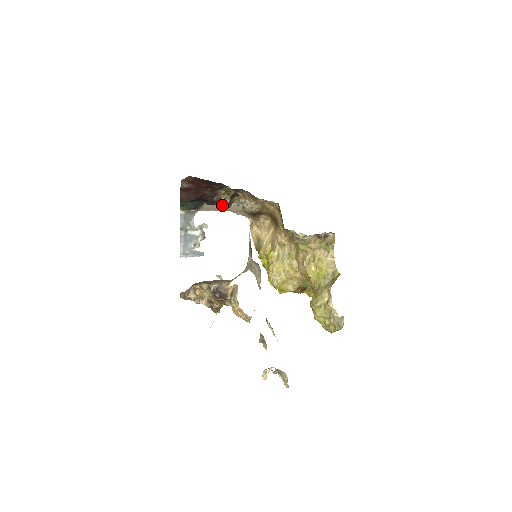
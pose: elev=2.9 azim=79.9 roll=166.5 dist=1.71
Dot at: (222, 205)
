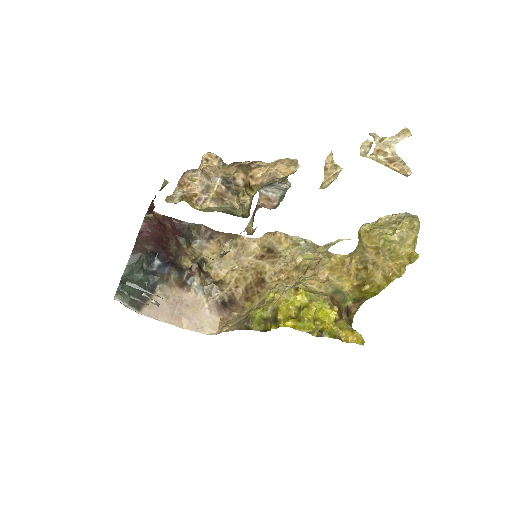
Dot at: (176, 305)
